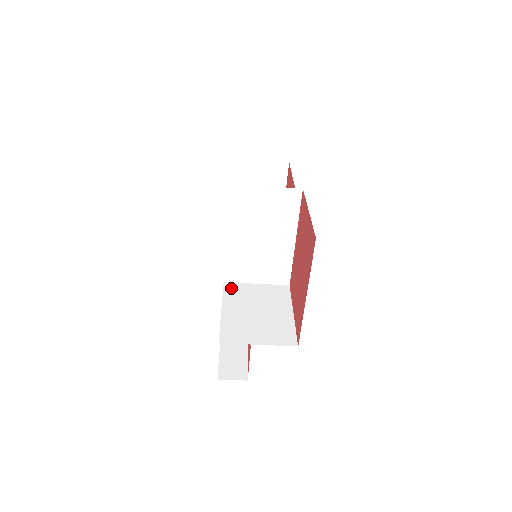
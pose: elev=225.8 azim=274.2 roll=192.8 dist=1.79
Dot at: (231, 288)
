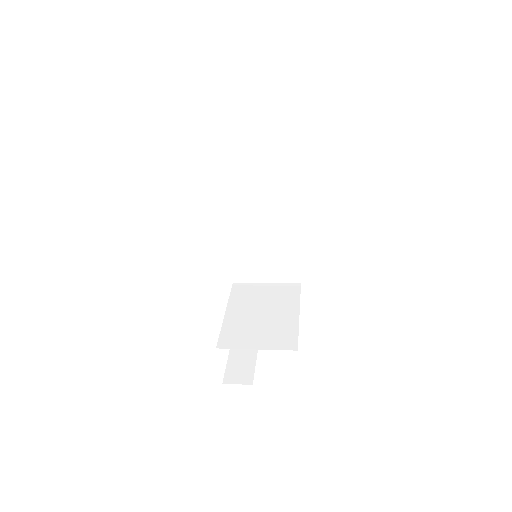
Dot at: (239, 289)
